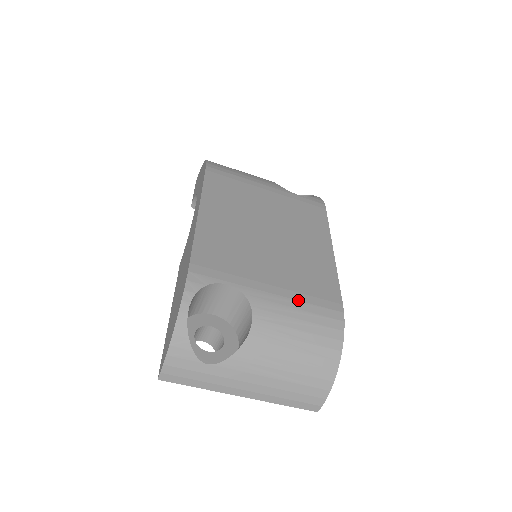
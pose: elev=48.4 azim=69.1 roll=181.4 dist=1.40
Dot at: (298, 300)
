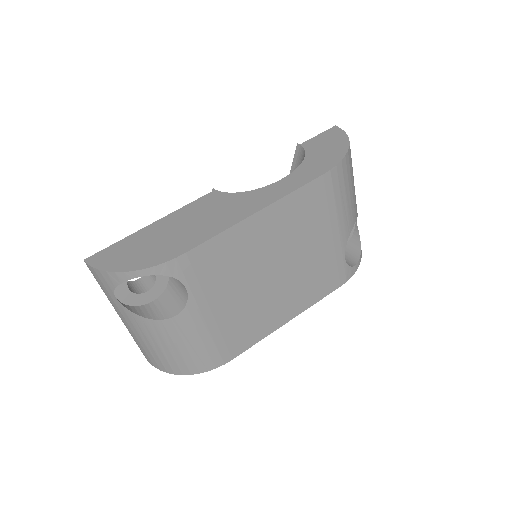
Dot at: (212, 336)
